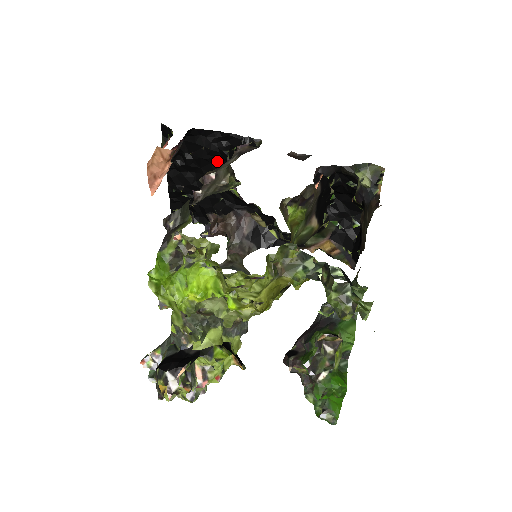
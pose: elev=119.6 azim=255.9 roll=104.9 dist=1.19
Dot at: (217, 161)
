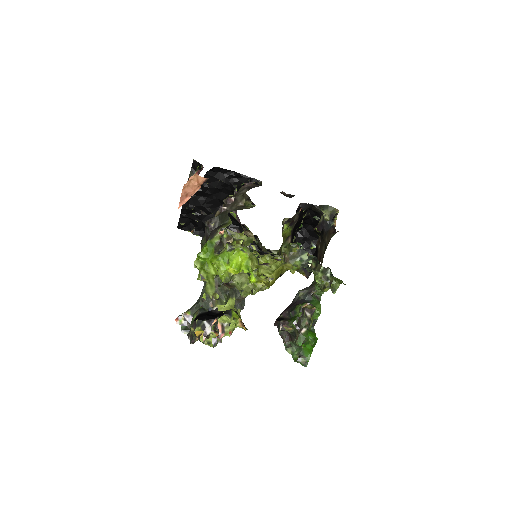
Dot at: (226, 191)
